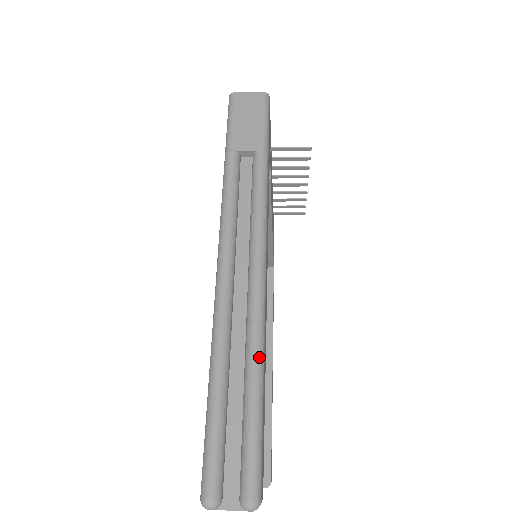
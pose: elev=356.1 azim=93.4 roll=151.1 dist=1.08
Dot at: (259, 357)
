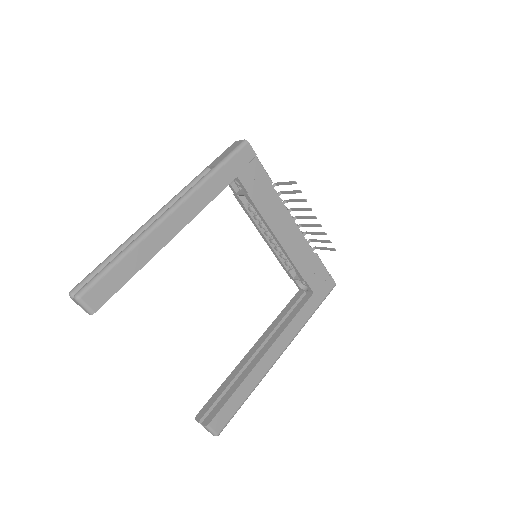
Dot at: (129, 247)
